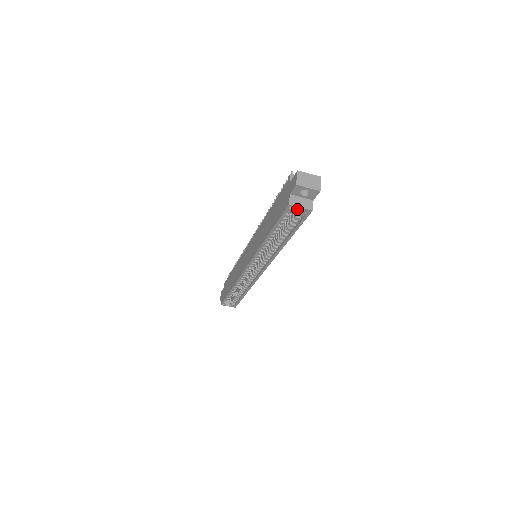
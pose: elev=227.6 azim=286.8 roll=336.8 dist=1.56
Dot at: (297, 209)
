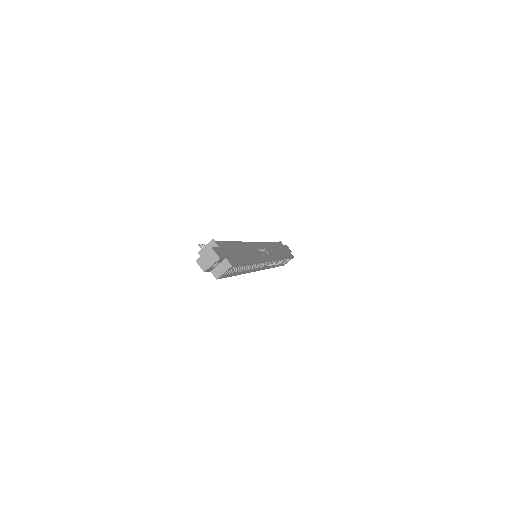
Dot at: occluded
